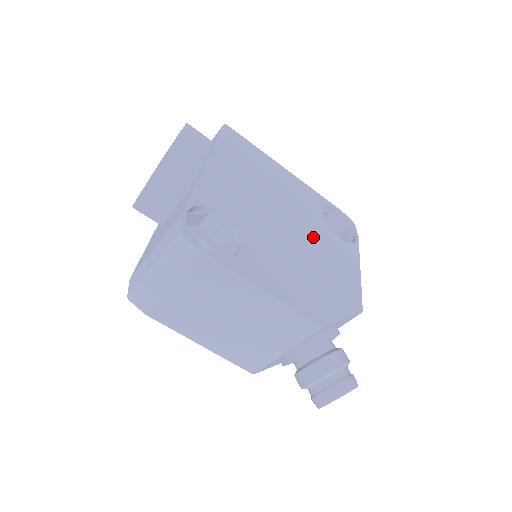
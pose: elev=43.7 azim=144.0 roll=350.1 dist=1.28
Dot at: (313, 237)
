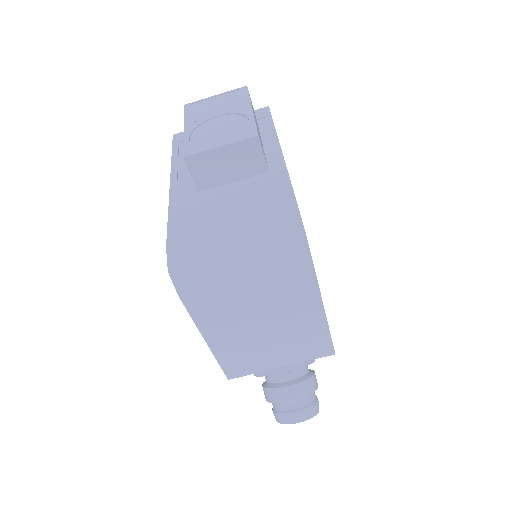
Dot at: occluded
